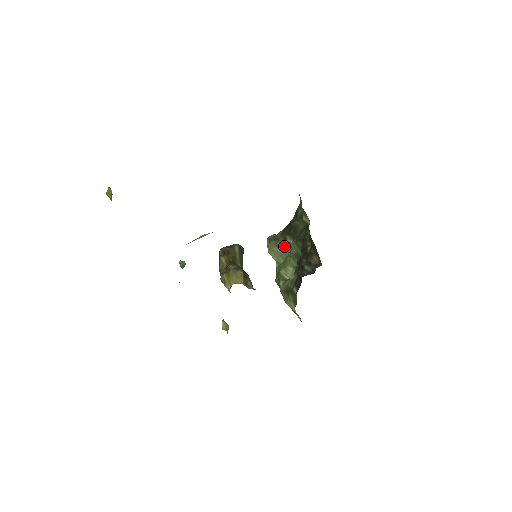
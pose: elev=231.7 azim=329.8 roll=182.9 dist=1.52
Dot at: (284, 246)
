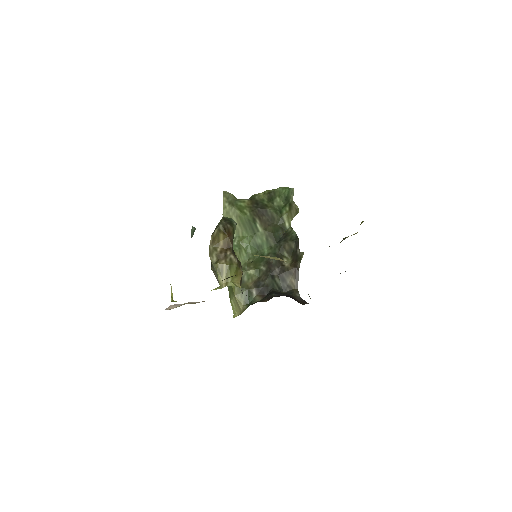
Dot at: (248, 226)
